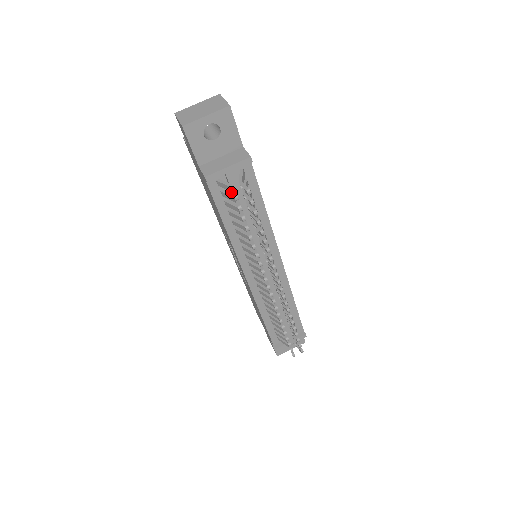
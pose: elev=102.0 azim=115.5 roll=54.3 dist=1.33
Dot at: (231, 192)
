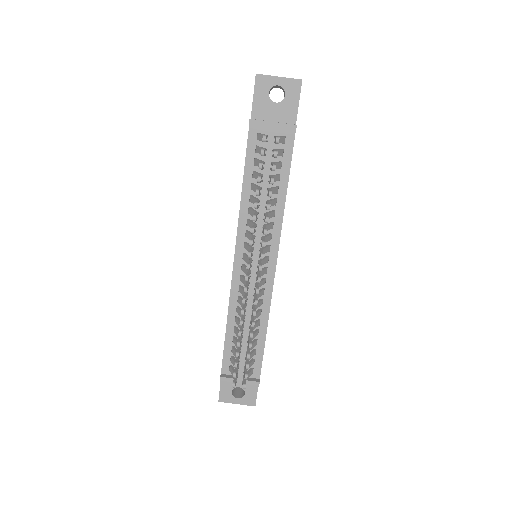
Dot at: occluded
